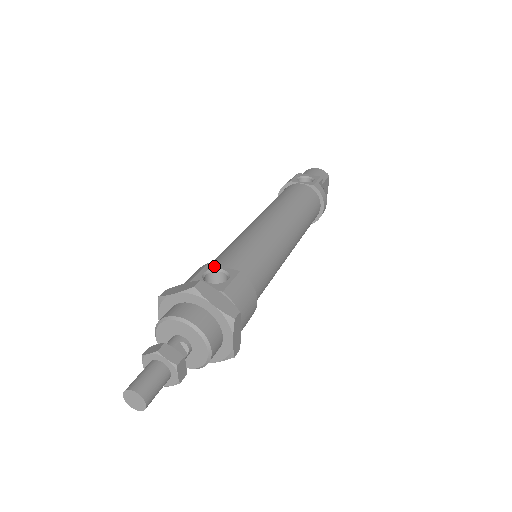
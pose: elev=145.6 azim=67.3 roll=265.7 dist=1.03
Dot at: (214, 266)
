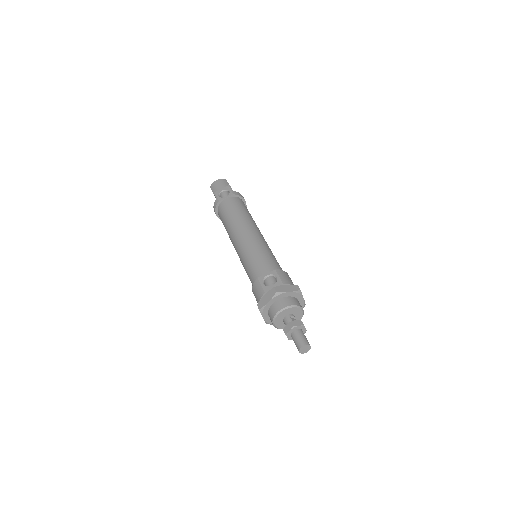
Dot at: (262, 277)
